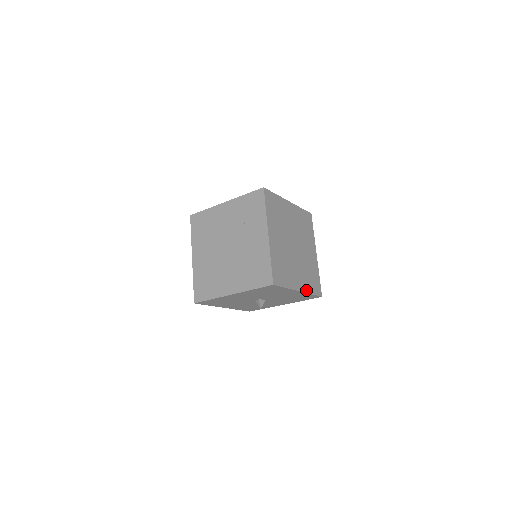
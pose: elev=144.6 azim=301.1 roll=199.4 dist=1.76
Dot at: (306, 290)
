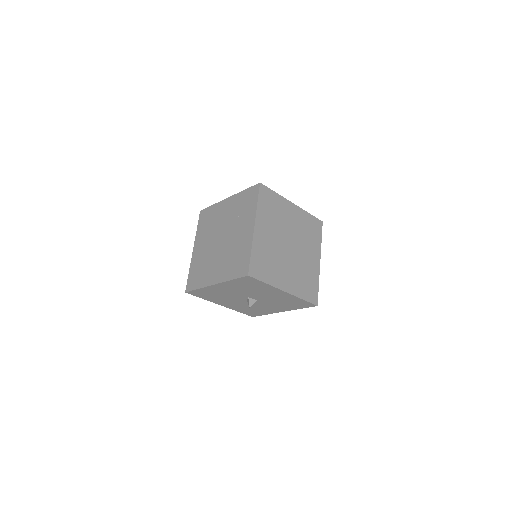
Dot at: (295, 293)
